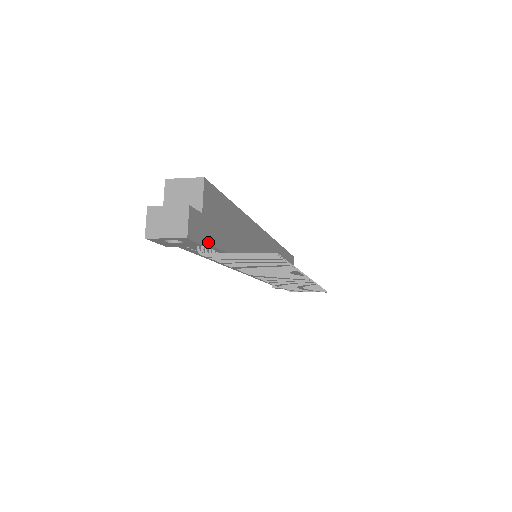
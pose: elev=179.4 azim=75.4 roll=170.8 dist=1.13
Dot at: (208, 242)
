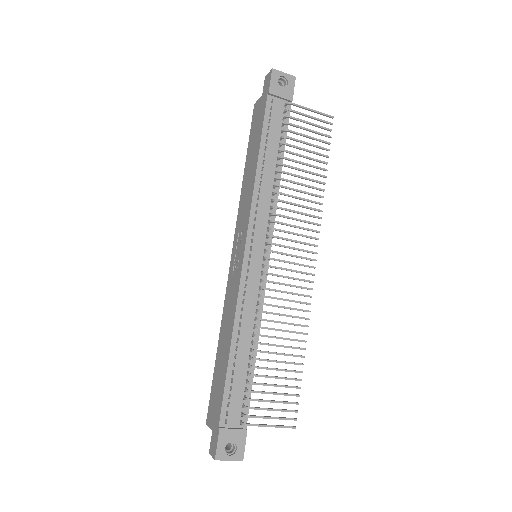
Dot at: (290, 108)
